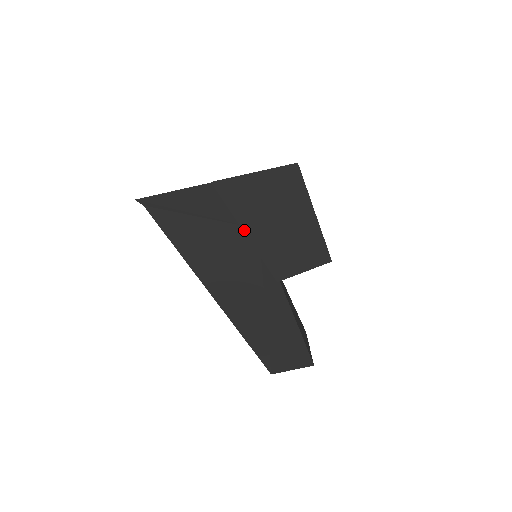
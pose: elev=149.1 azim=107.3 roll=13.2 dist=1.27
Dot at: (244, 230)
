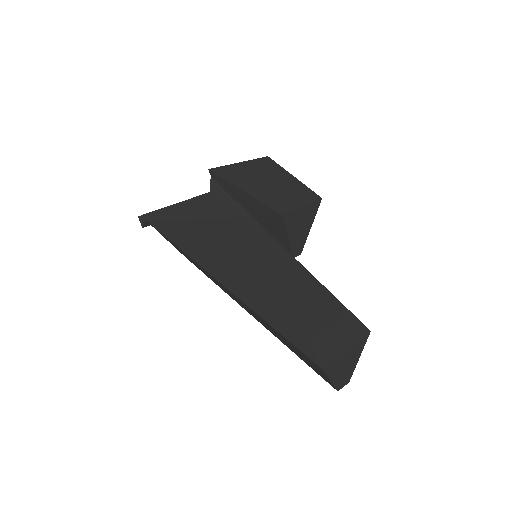
Dot at: (241, 189)
